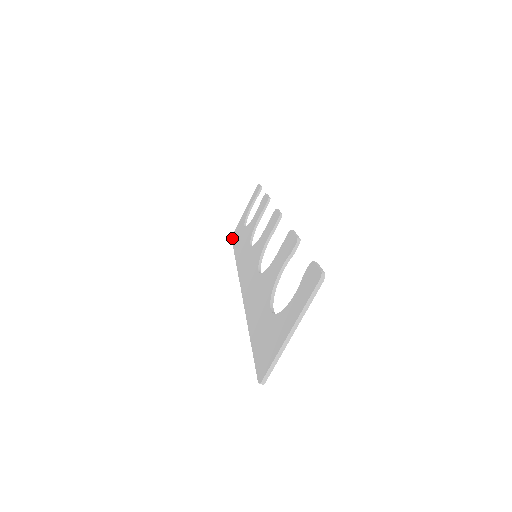
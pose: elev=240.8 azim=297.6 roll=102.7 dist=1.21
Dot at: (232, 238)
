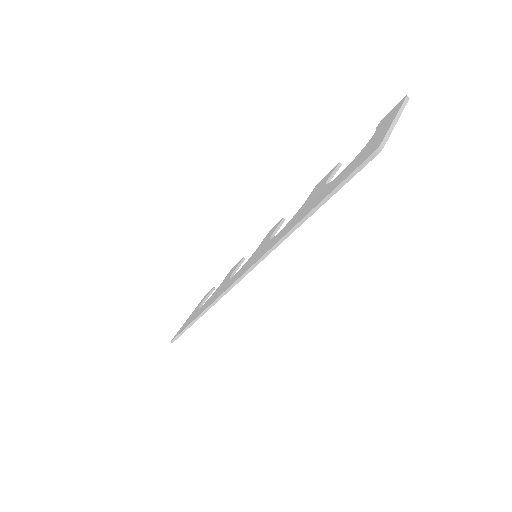
Dot at: (174, 337)
